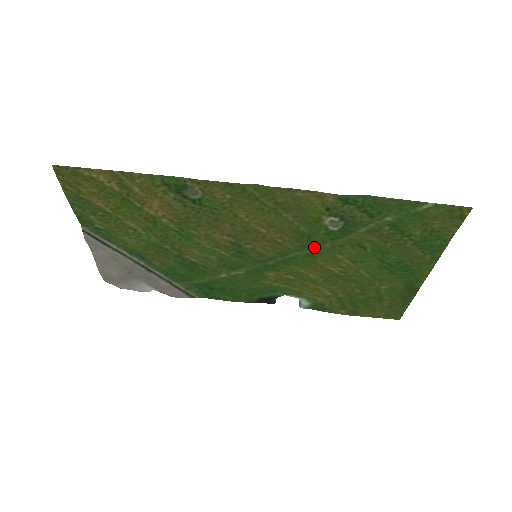
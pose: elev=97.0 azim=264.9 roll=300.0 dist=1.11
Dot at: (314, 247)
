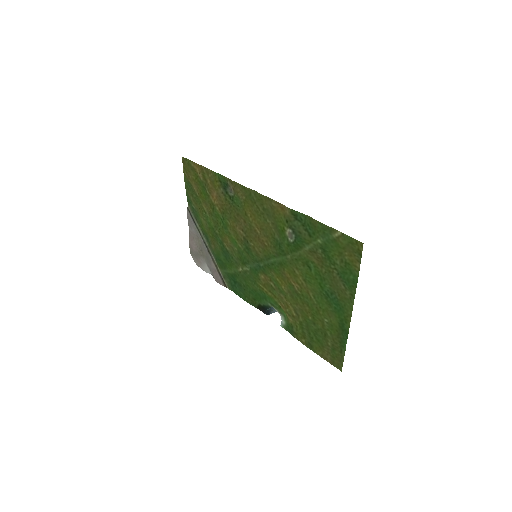
Dot at: (283, 256)
